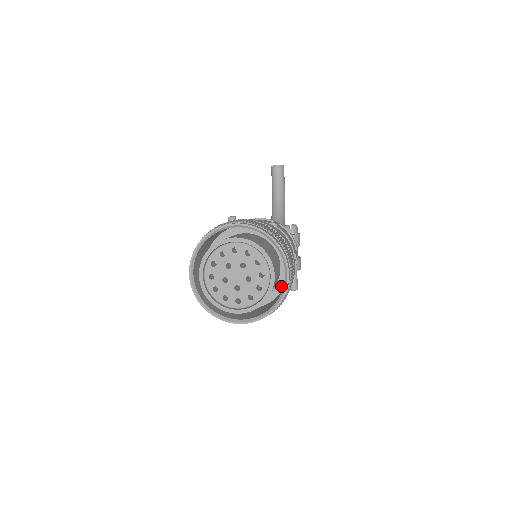
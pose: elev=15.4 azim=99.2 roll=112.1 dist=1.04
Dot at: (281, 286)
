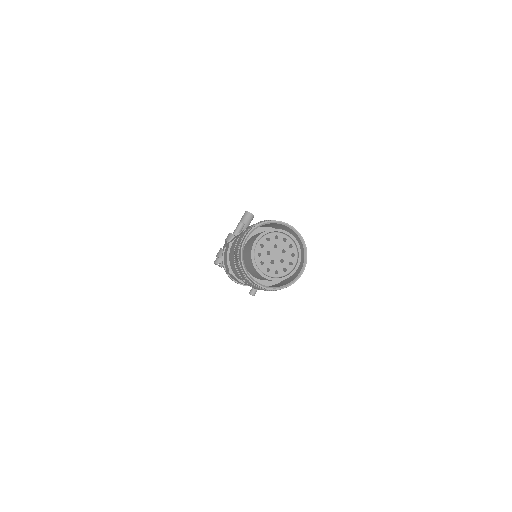
Dot at: occluded
